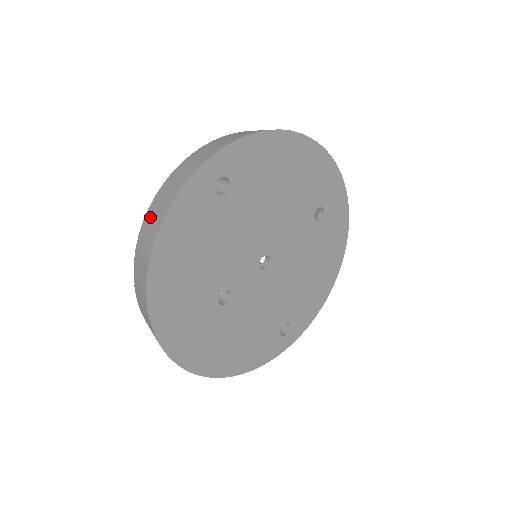
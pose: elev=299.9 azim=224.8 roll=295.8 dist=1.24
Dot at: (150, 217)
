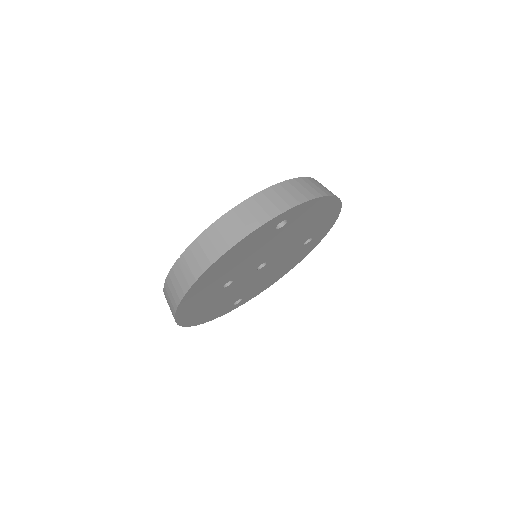
Dot at: (224, 226)
